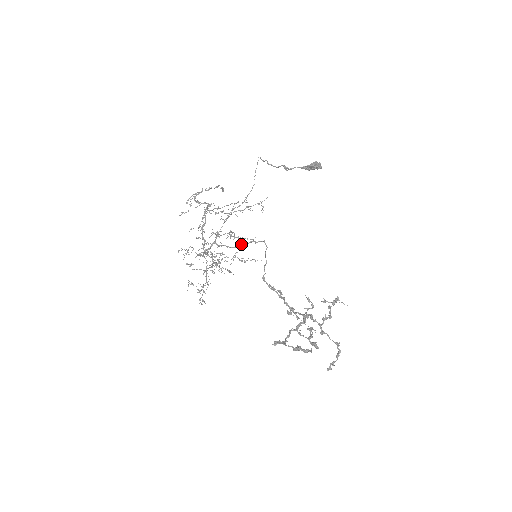
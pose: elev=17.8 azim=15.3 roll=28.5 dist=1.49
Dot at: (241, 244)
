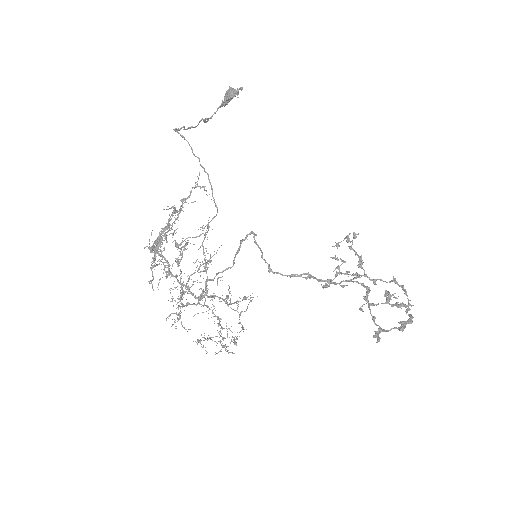
Dot at: (235, 257)
